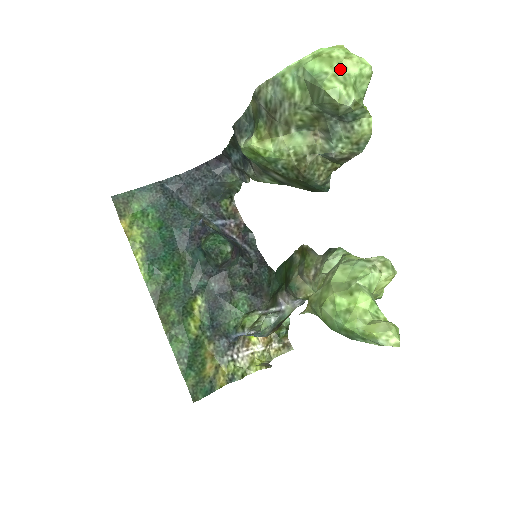
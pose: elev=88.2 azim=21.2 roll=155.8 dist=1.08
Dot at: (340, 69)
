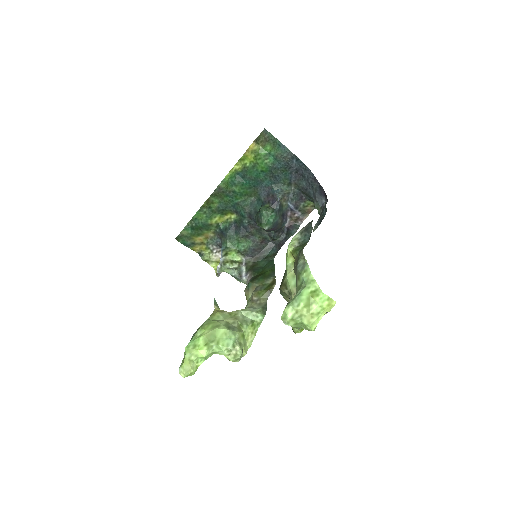
Dot at: (302, 313)
